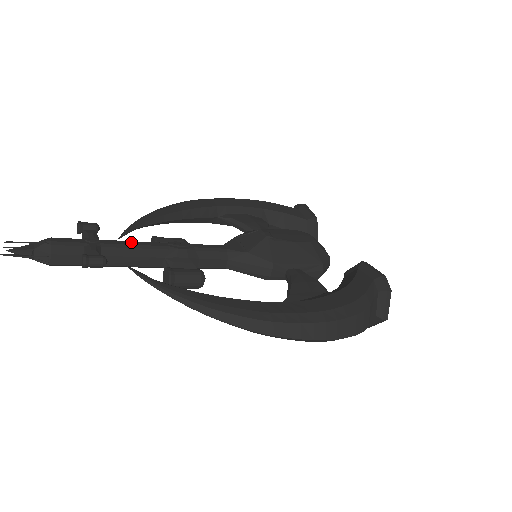
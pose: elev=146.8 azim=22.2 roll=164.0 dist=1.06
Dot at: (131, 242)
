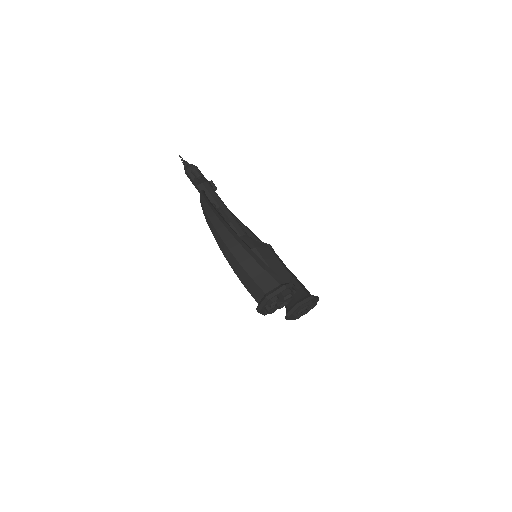
Dot at: (217, 194)
